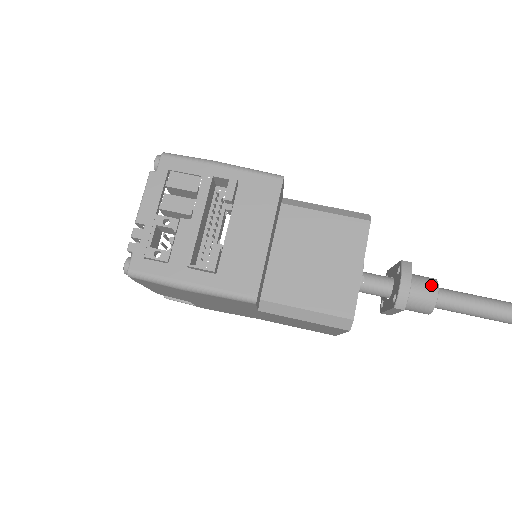
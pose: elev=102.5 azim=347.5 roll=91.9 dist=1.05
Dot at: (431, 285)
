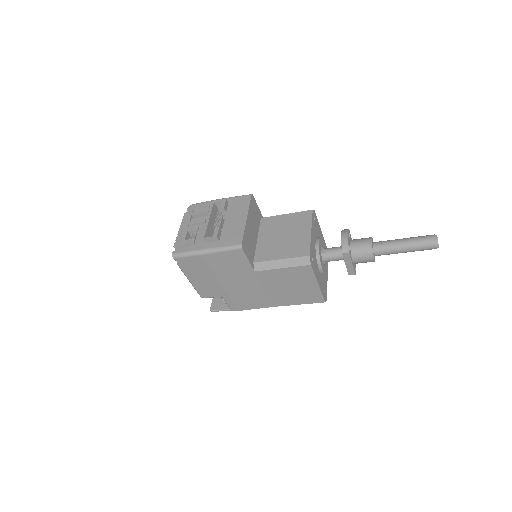
Dot at: (366, 239)
